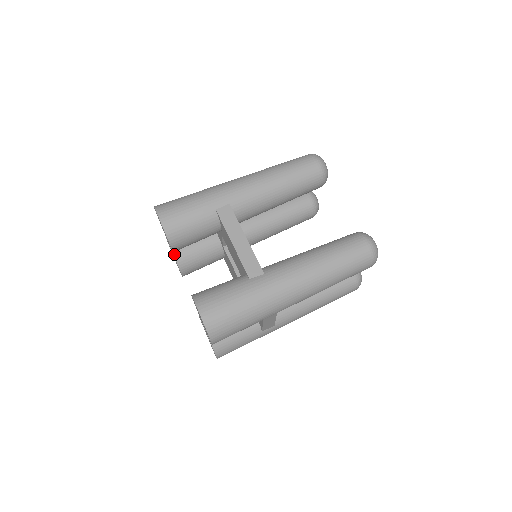
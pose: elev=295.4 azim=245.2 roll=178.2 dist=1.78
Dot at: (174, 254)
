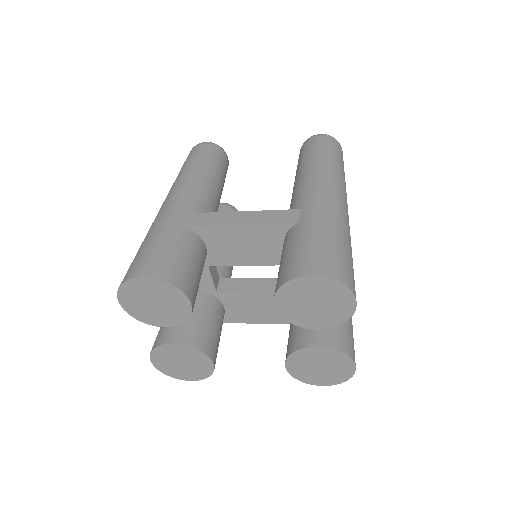
Dot at: (184, 344)
